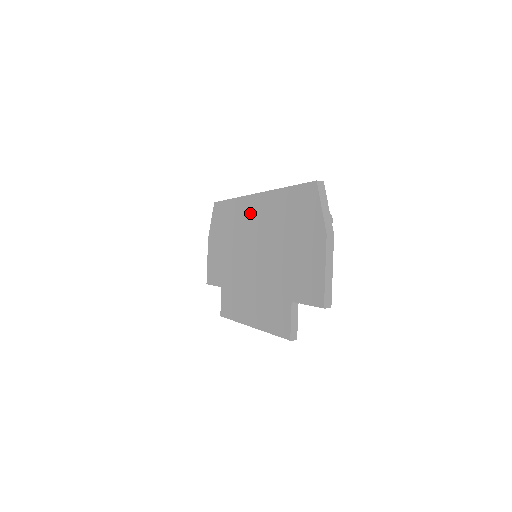
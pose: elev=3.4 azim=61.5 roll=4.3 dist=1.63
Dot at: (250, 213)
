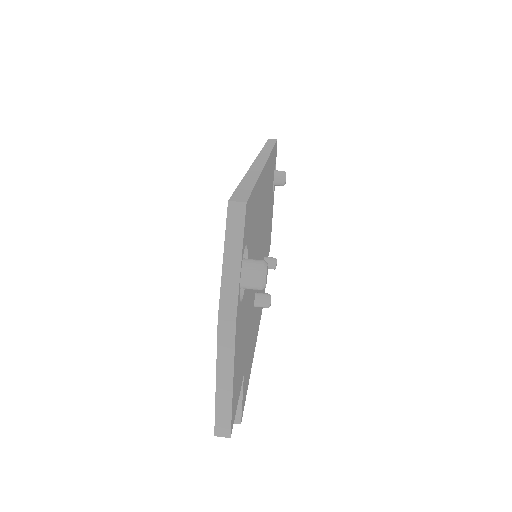
Dot at: occluded
